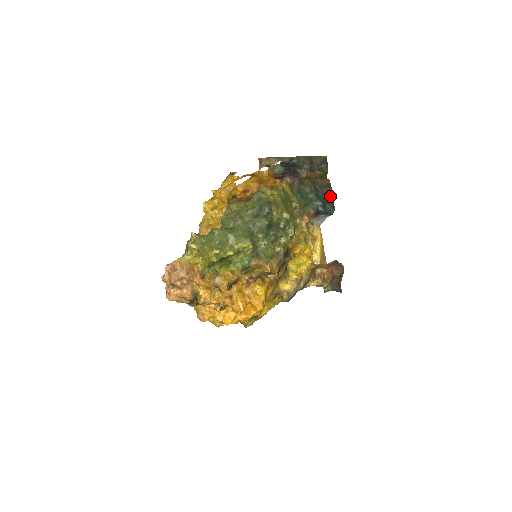
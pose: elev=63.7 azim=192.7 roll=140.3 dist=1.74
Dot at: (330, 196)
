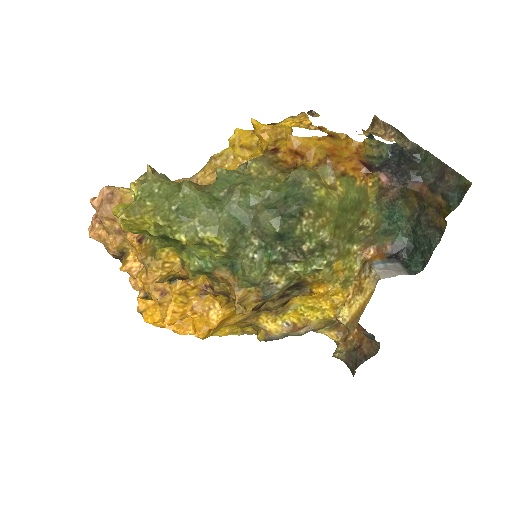
Dot at: (431, 246)
